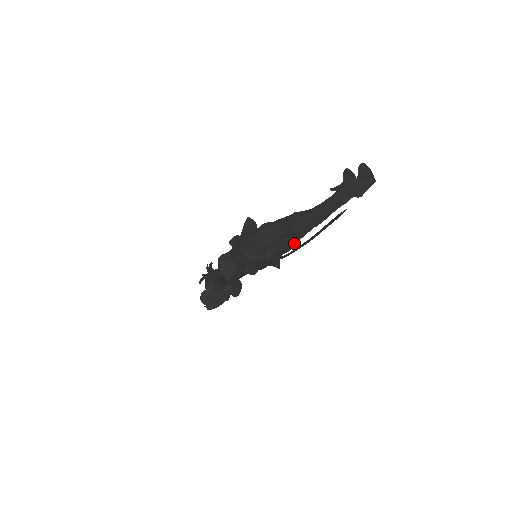
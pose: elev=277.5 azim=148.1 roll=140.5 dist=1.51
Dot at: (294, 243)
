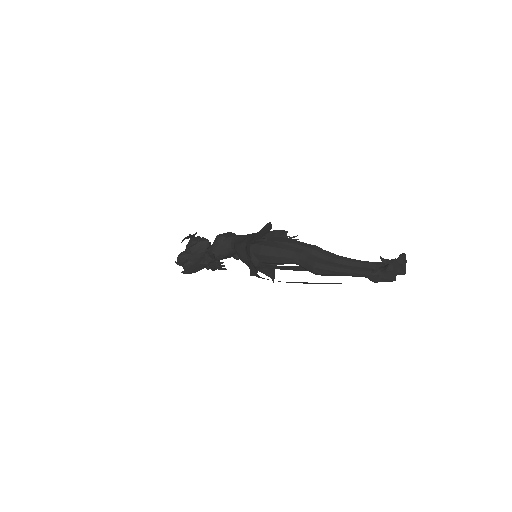
Dot at: (309, 283)
